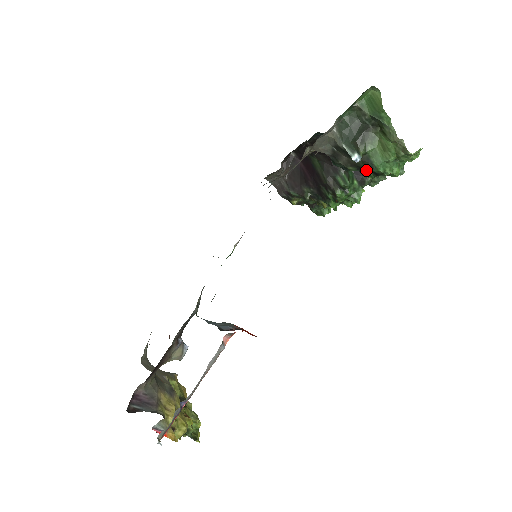
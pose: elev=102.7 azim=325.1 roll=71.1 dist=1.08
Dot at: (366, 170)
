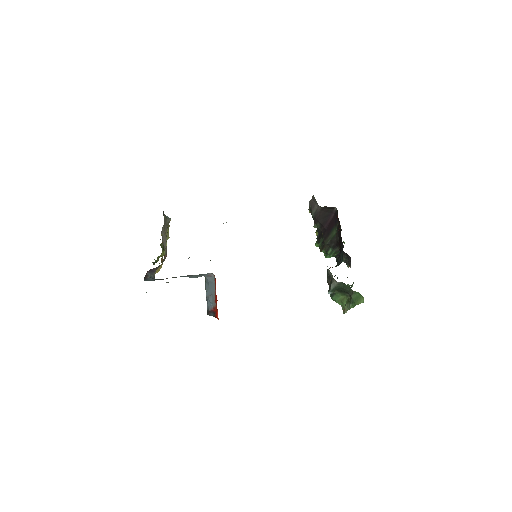
Dot at: occluded
